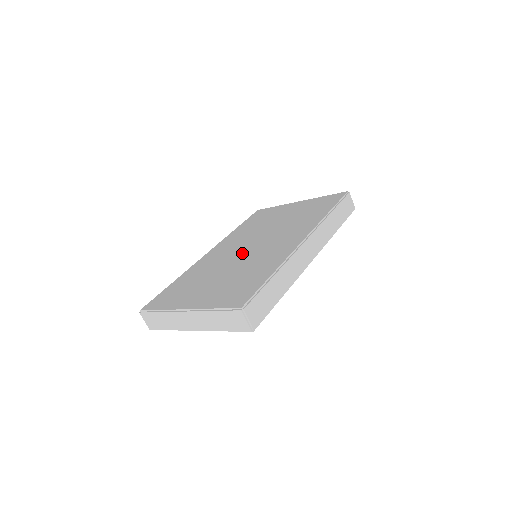
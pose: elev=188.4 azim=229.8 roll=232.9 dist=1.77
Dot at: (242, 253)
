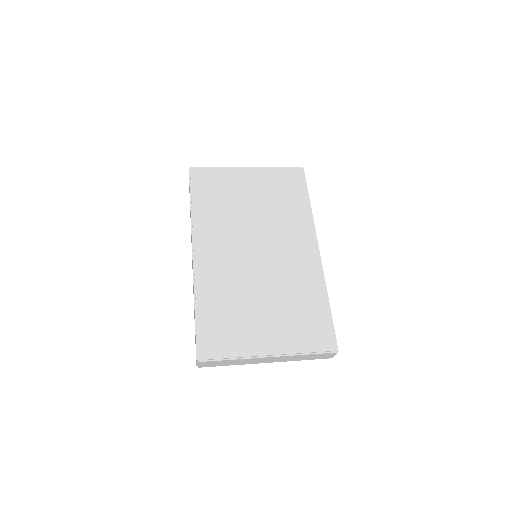
Dot at: (256, 263)
